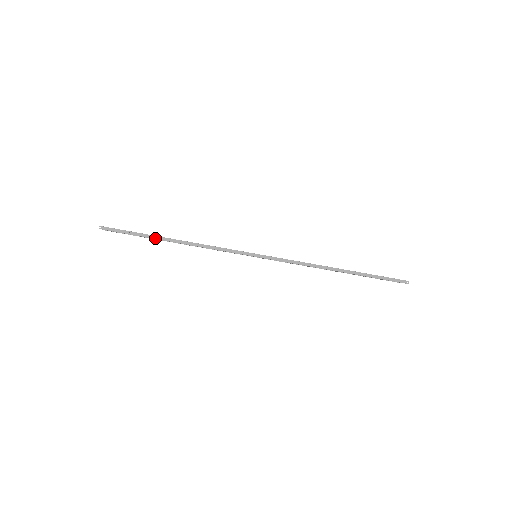
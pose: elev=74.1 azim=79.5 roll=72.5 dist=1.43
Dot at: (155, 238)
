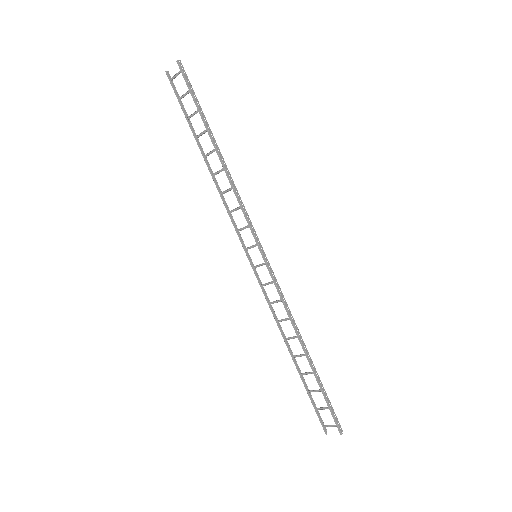
Dot at: (209, 130)
